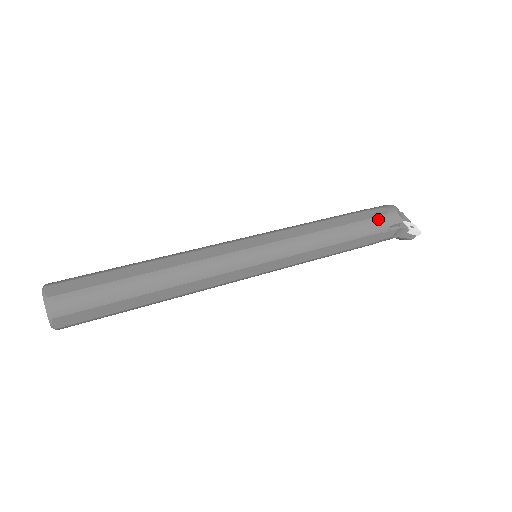
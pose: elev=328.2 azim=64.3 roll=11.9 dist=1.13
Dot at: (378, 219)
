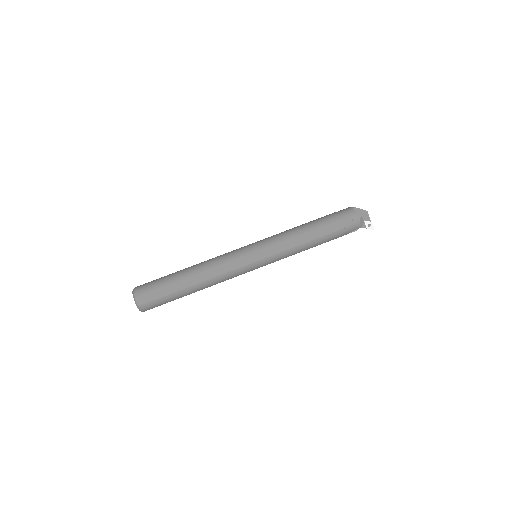
Dot at: (344, 230)
